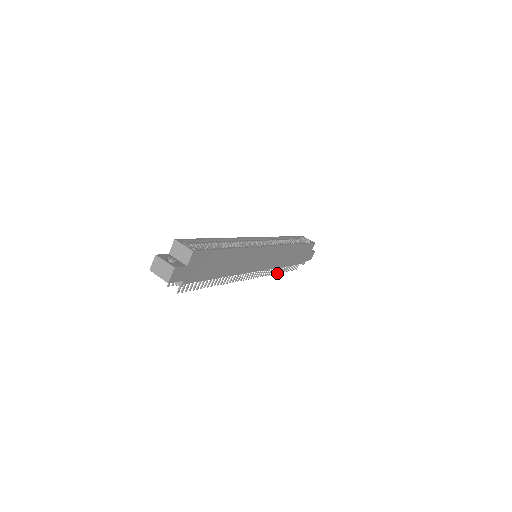
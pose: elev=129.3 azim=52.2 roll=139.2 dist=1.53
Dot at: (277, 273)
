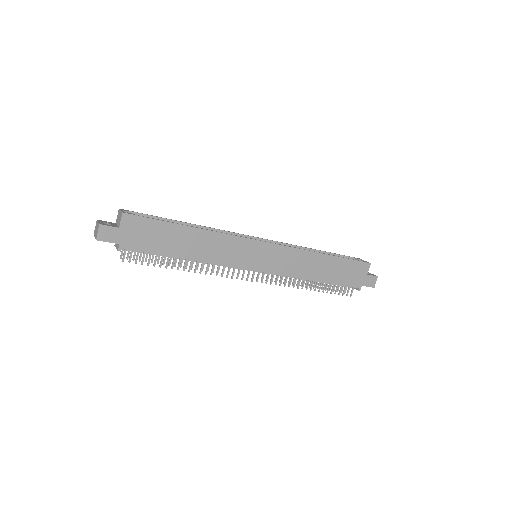
Dot at: occluded
